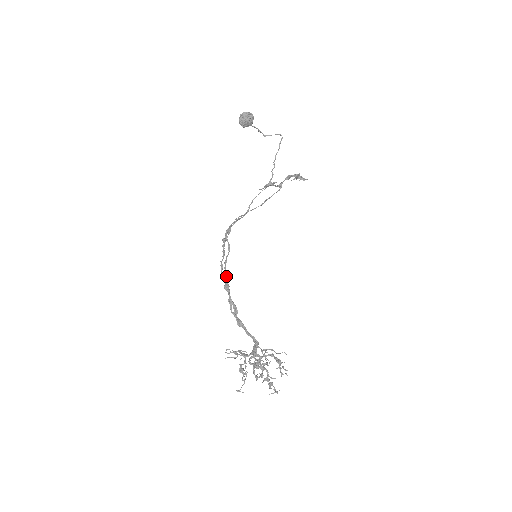
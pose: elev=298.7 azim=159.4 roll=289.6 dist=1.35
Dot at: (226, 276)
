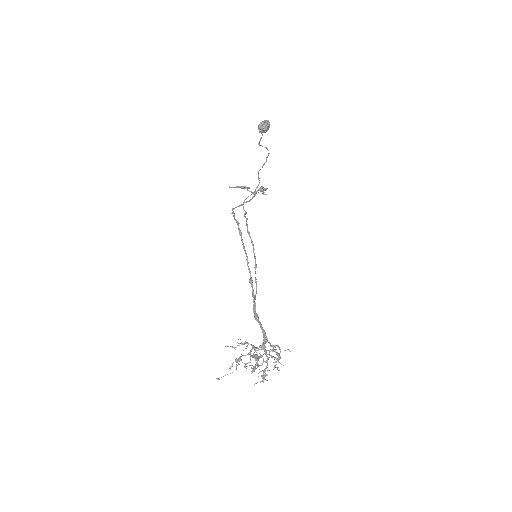
Dot at: (255, 271)
